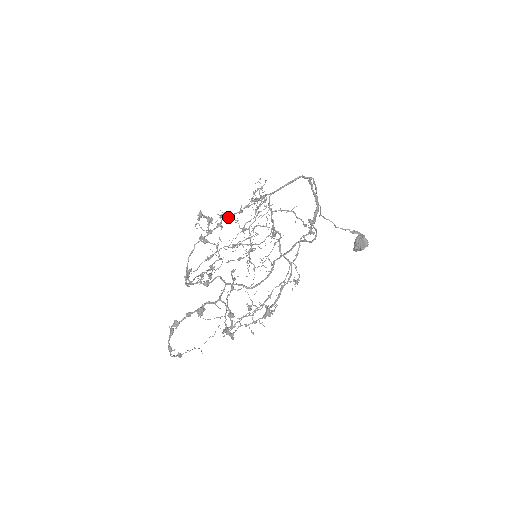
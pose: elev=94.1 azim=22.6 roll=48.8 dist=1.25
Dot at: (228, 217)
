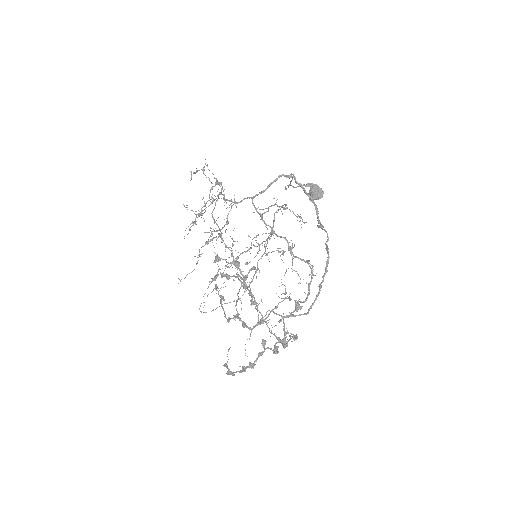
Dot at: (216, 231)
